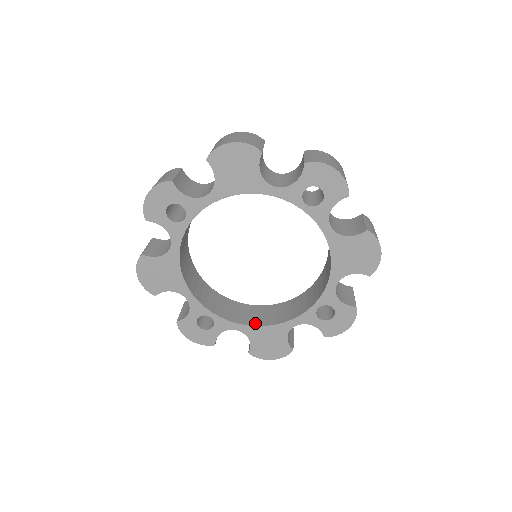
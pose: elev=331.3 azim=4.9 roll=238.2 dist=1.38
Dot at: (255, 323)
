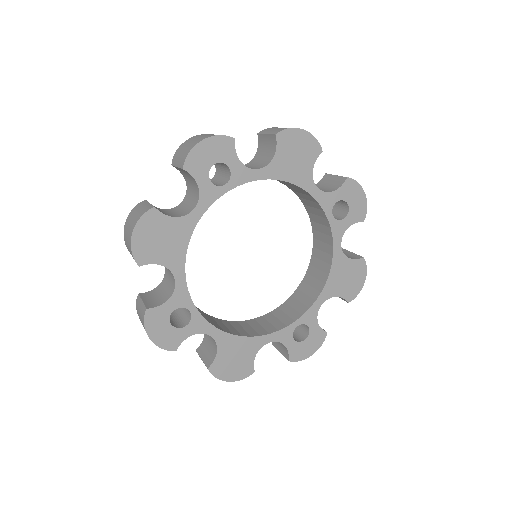
Dot at: (230, 332)
